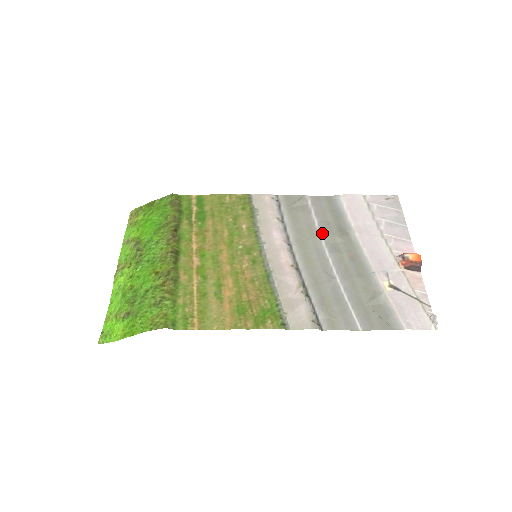
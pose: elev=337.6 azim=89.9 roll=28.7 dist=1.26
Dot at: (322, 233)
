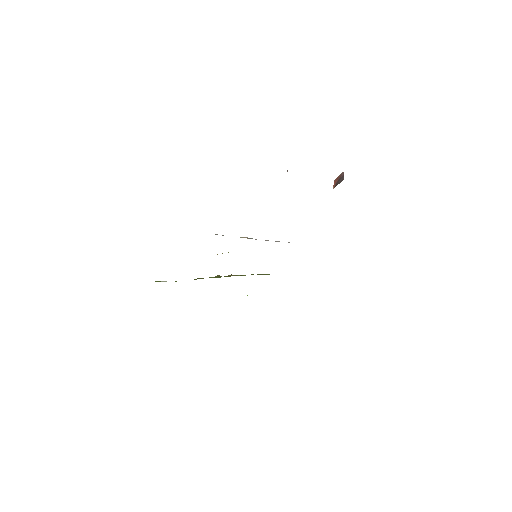
Dot at: occluded
